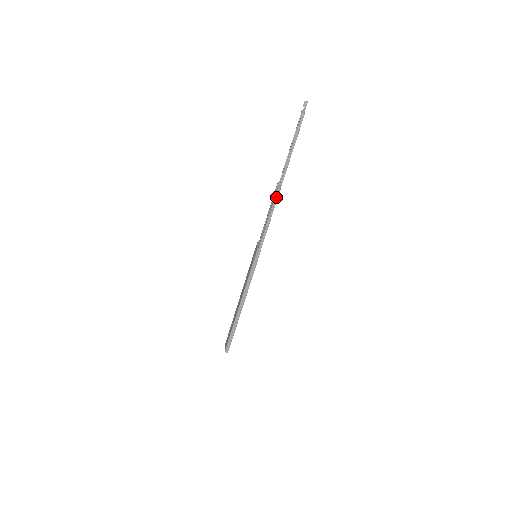
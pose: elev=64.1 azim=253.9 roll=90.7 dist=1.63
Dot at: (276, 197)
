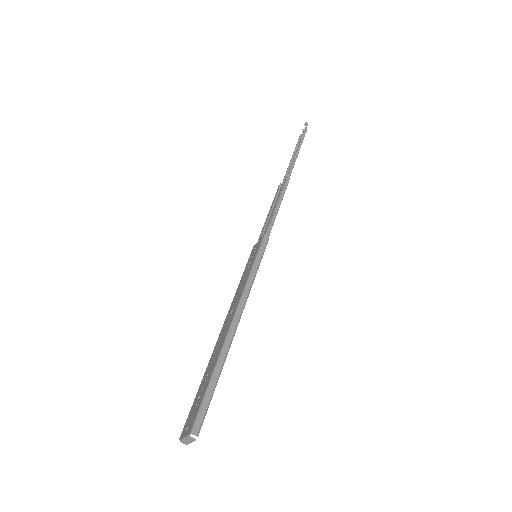
Dot at: (285, 185)
